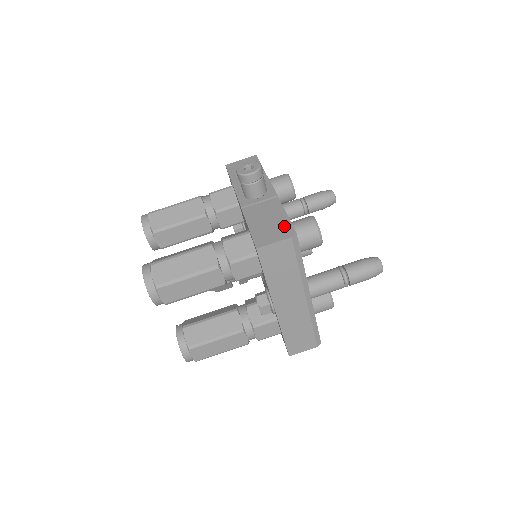
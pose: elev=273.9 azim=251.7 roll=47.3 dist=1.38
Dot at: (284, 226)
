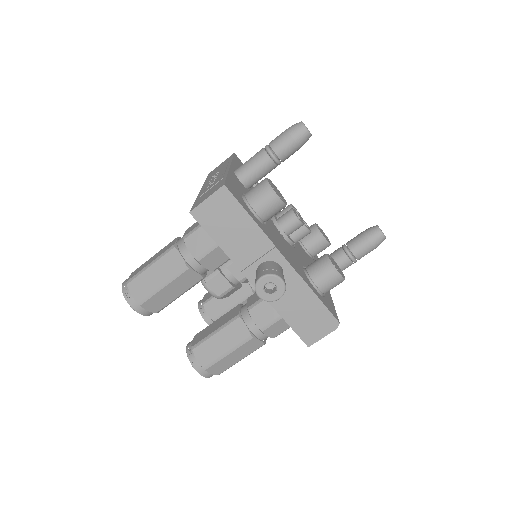
Dot at: (324, 317)
